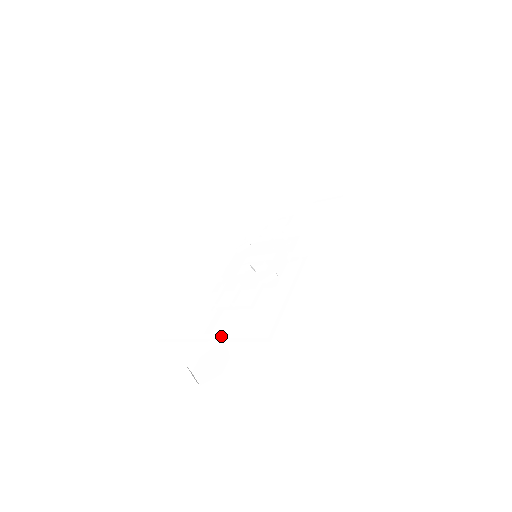
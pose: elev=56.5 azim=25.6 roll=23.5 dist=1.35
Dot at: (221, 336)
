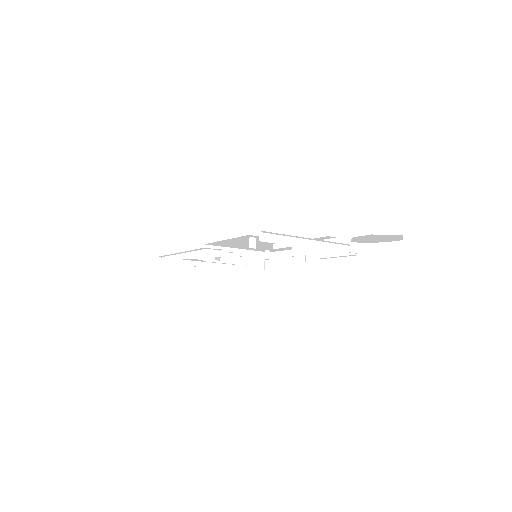
Dot at: (346, 249)
